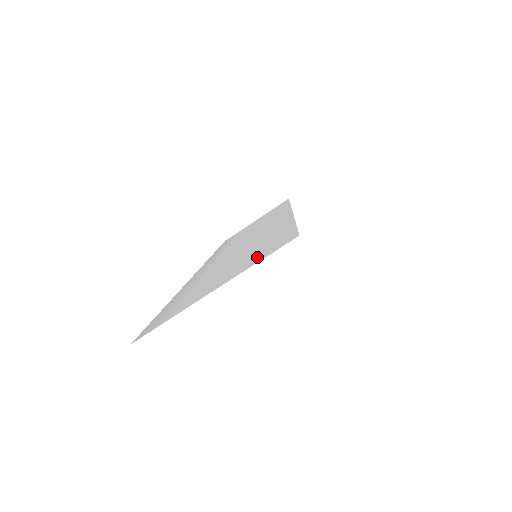
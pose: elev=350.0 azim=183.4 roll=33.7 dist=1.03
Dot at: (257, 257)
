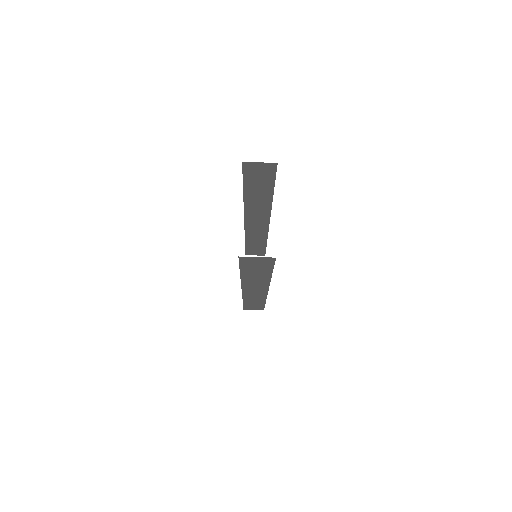
Dot at: occluded
